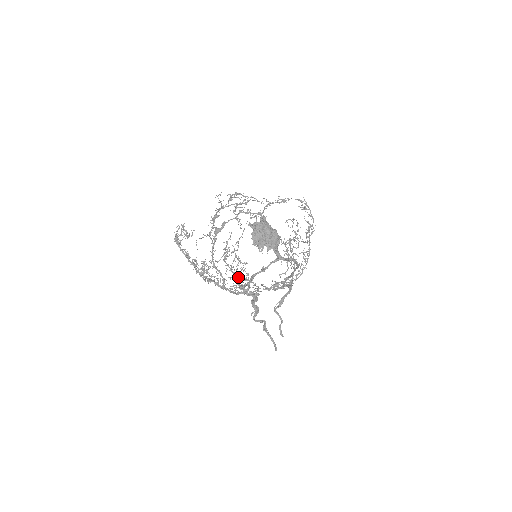
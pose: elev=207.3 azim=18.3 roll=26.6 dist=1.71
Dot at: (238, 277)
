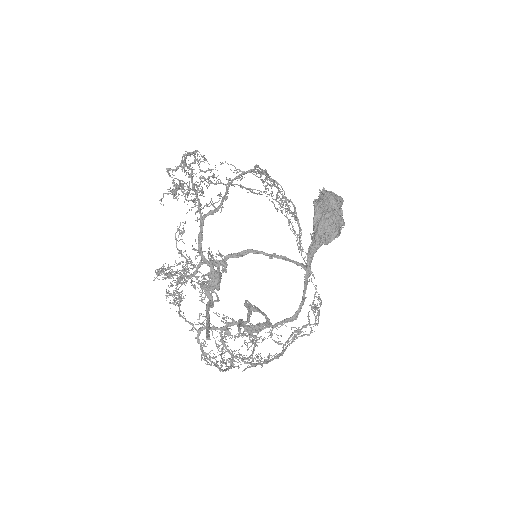
Dot at: occluded
